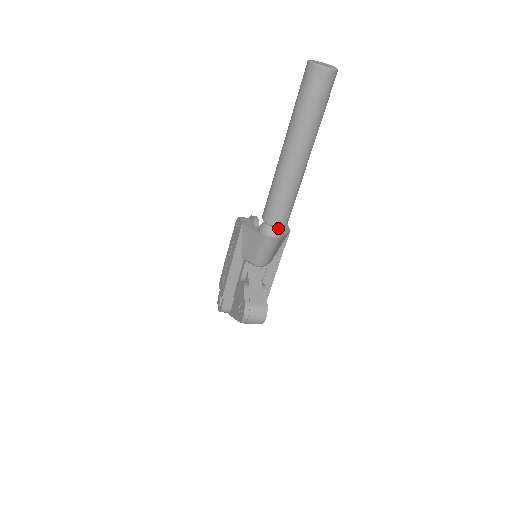
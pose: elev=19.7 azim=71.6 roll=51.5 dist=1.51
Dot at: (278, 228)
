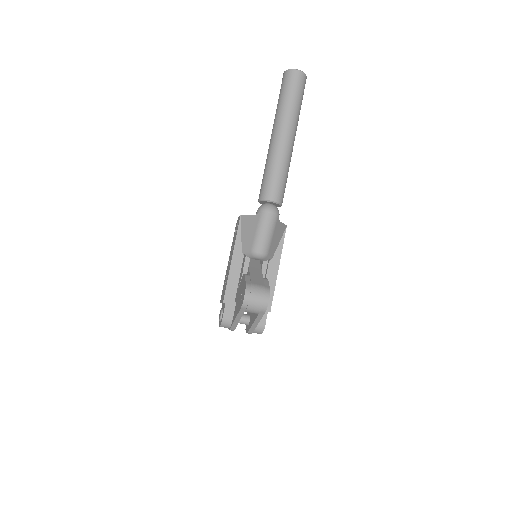
Dot at: (273, 206)
